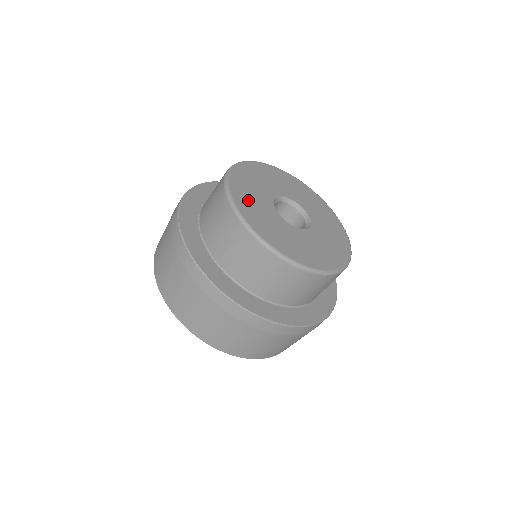
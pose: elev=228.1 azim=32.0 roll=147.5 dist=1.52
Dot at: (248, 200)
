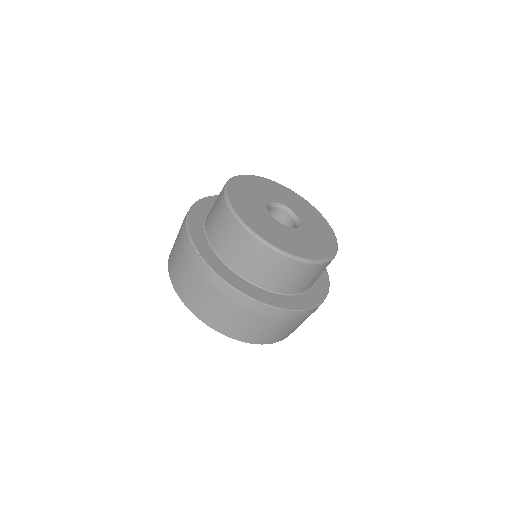
Dot at: (243, 202)
